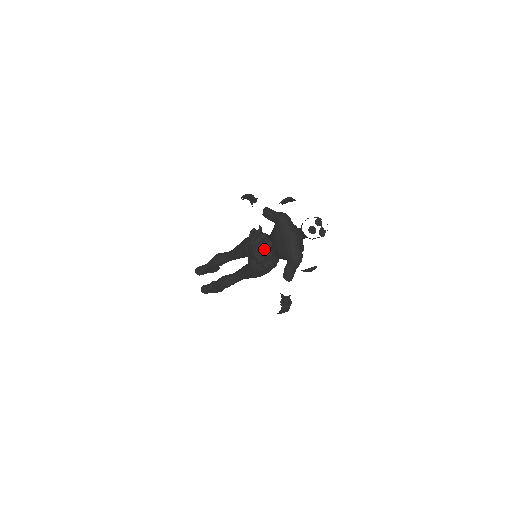
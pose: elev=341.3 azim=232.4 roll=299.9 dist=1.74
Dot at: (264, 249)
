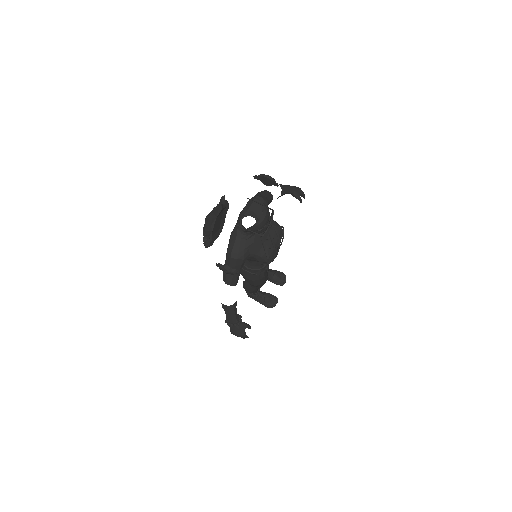
Dot at: (208, 221)
